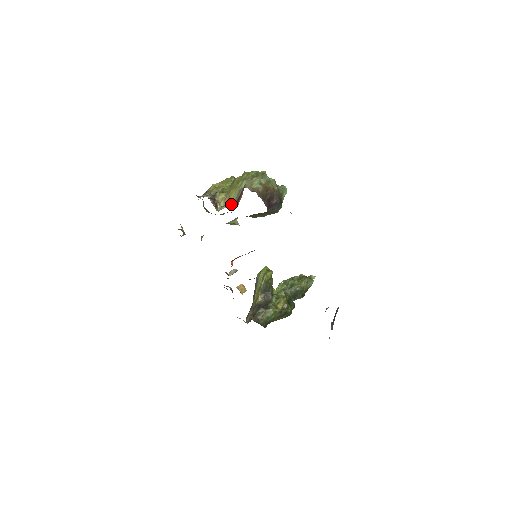
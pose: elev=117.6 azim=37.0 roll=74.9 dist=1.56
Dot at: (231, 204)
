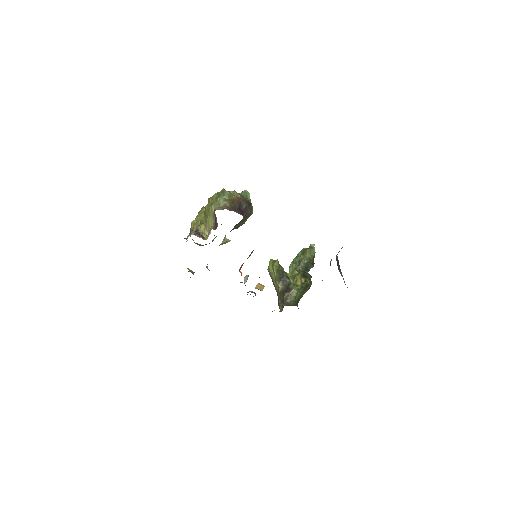
Dot at: occluded
